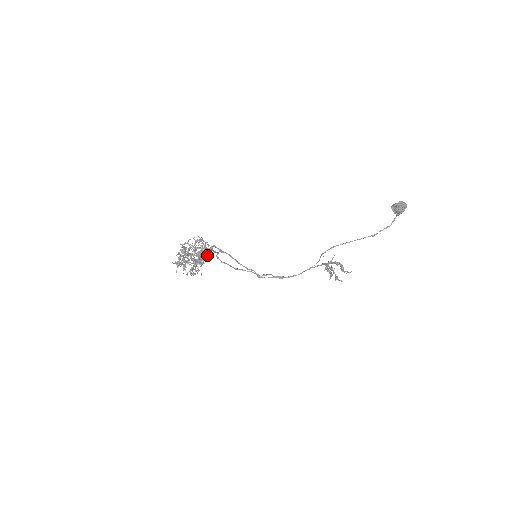
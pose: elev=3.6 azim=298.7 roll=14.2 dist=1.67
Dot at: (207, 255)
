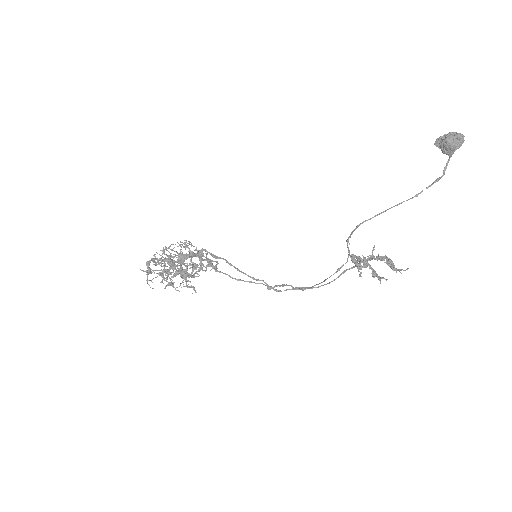
Dot at: (206, 268)
